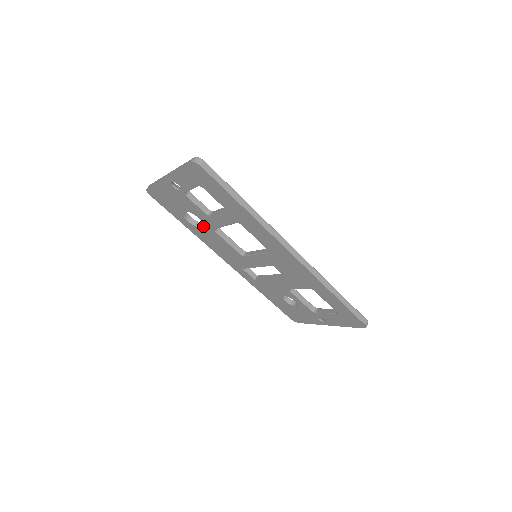
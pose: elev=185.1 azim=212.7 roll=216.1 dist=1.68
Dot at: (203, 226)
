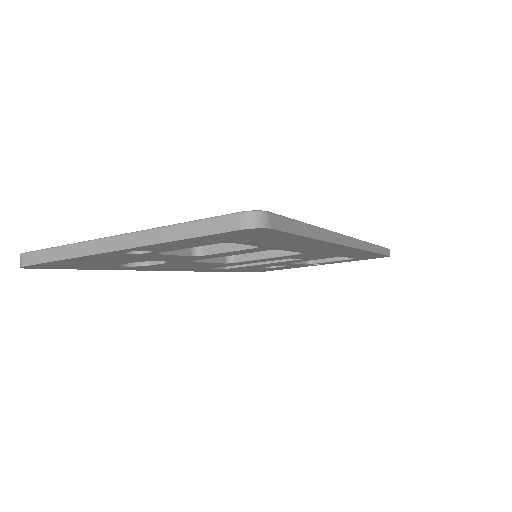
Dot at: (164, 263)
